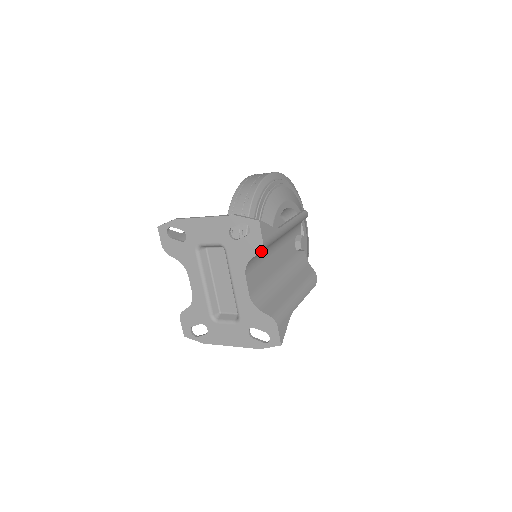
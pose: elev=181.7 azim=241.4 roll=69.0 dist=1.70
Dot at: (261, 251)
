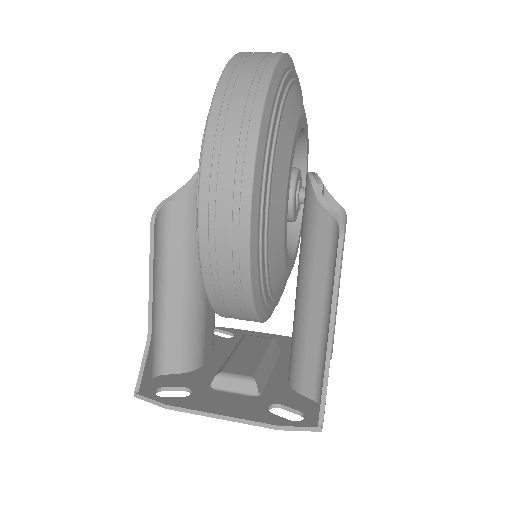
Dot at: (315, 394)
